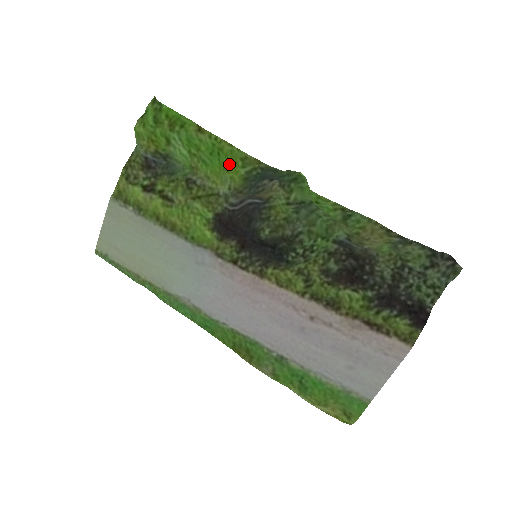
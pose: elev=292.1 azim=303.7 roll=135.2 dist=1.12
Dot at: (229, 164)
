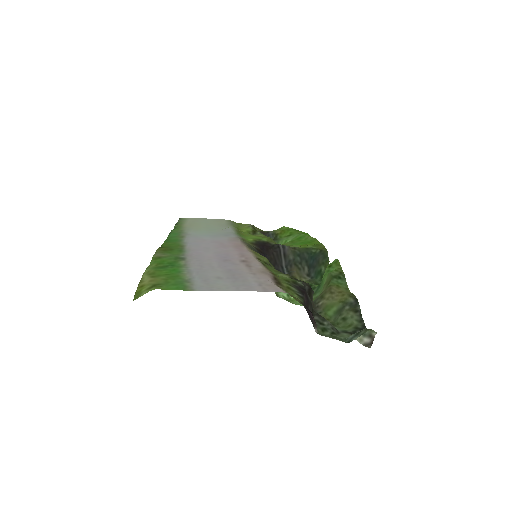
Dot at: (307, 244)
